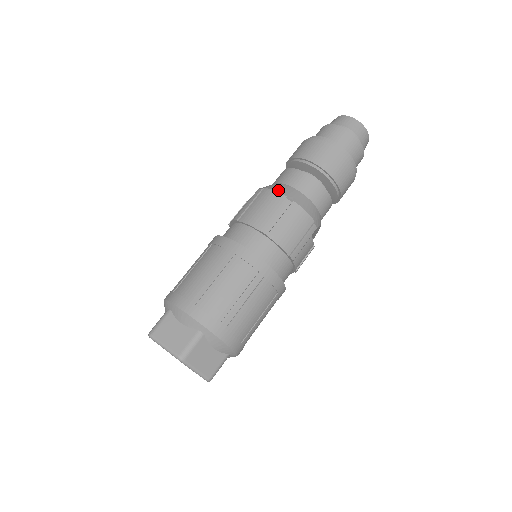
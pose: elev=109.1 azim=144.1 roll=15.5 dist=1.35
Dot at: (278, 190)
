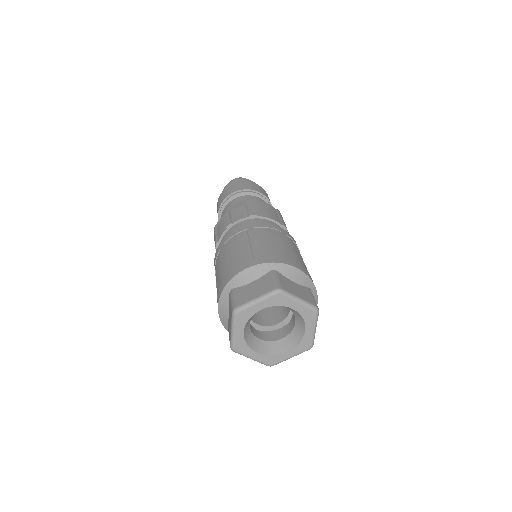
Dot at: (266, 203)
